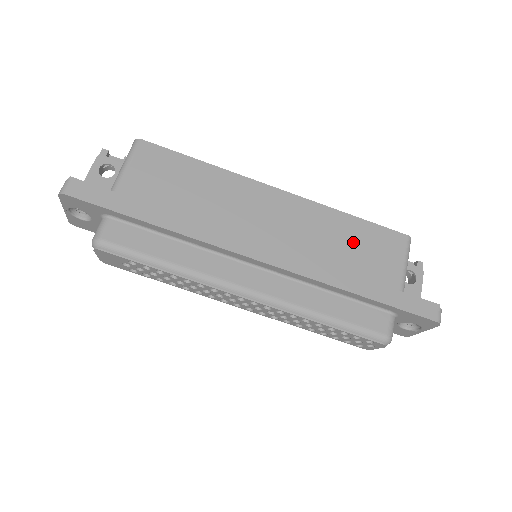
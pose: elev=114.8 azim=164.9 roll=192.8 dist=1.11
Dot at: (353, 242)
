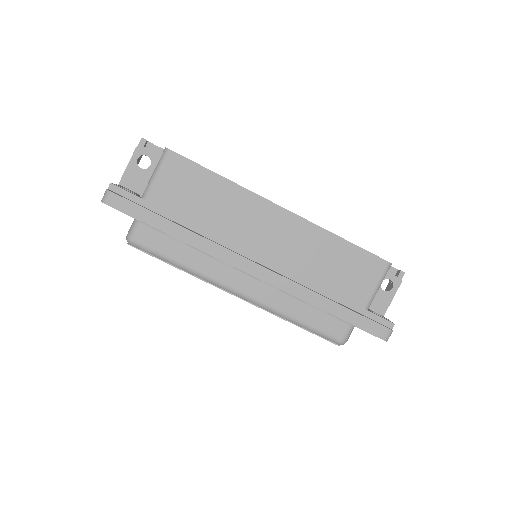
Dot at: (337, 263)
